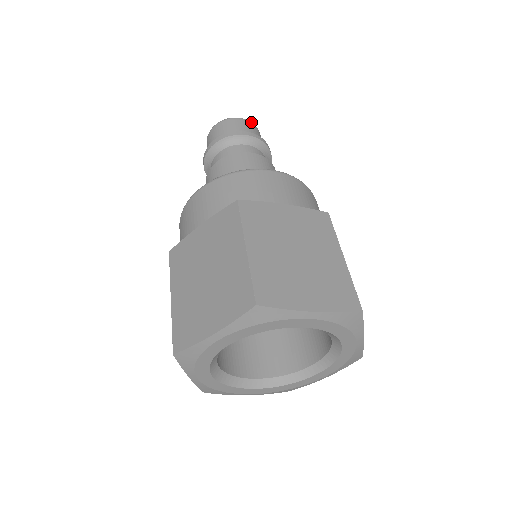
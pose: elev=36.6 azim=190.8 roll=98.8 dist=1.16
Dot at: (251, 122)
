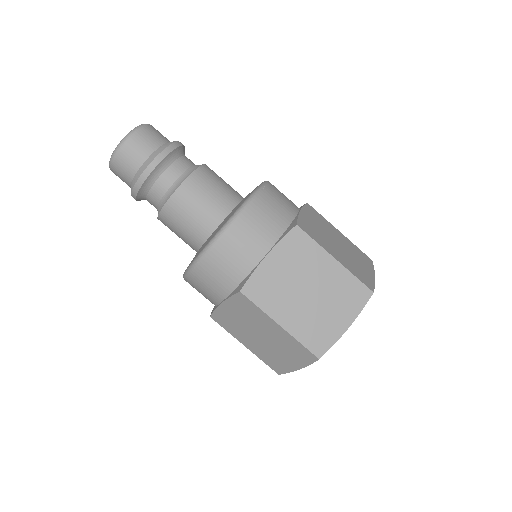
Dot at: (151, 125)
